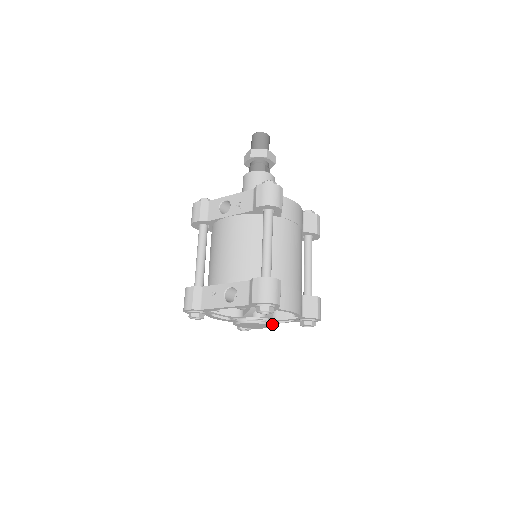
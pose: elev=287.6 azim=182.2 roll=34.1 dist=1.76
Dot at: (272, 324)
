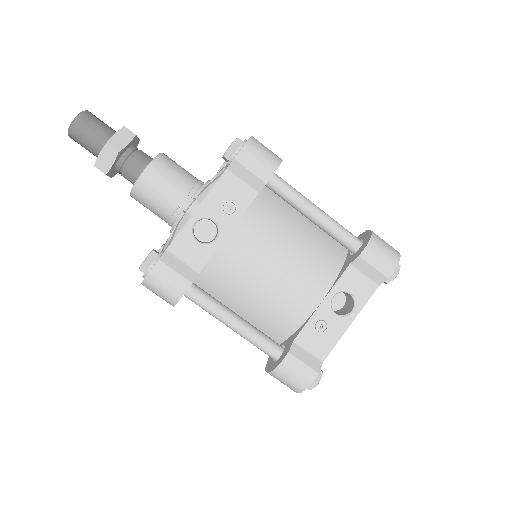
Dot at: occluded
